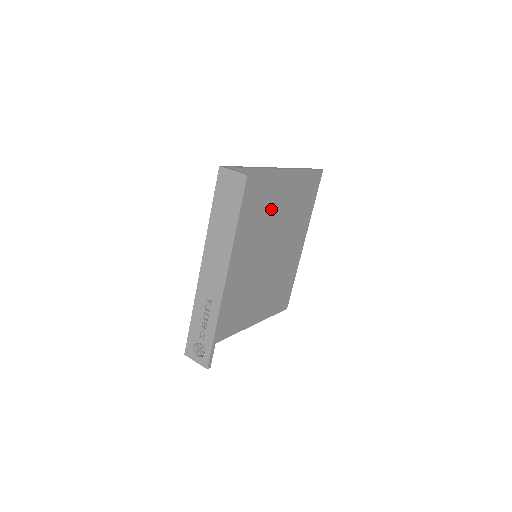
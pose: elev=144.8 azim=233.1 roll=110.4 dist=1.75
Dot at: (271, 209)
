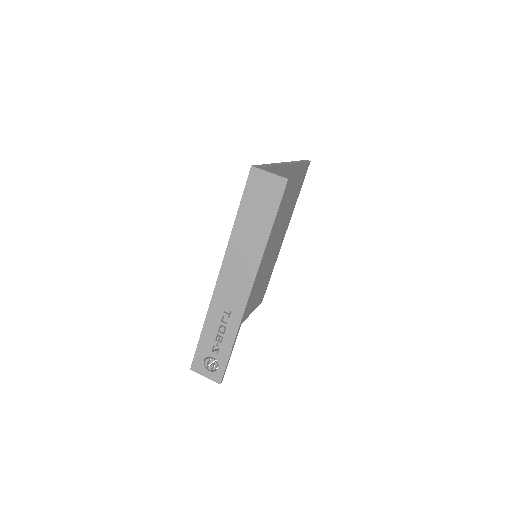
Dot at: occluded
